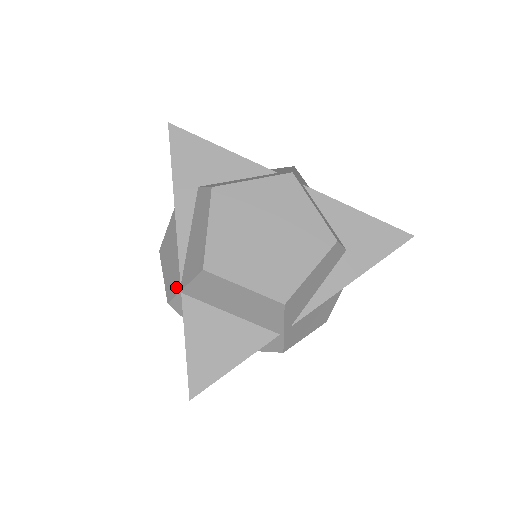
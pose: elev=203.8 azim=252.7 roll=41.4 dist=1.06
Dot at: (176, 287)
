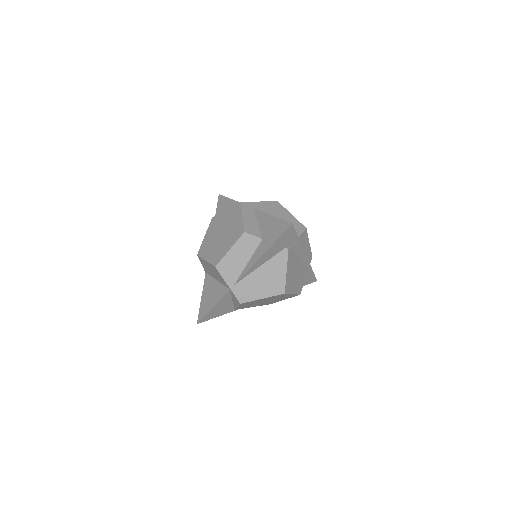
Dot at: occluded
